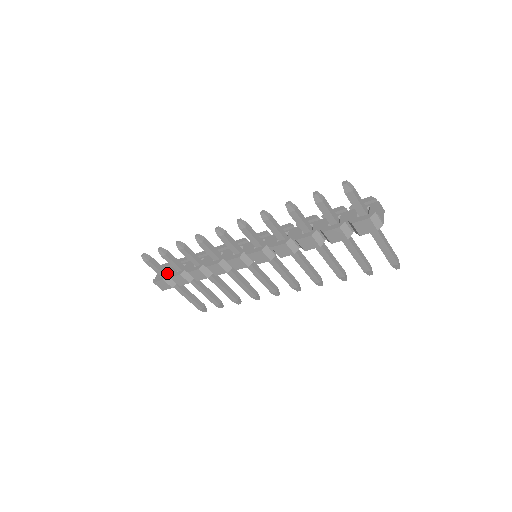
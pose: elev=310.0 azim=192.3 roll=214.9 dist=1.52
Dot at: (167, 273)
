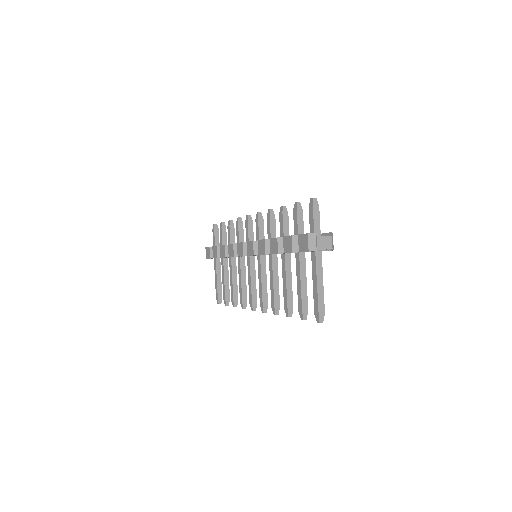
Dot at: occluded
